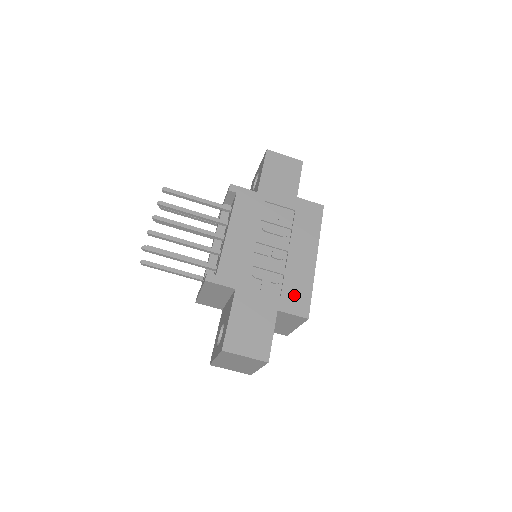
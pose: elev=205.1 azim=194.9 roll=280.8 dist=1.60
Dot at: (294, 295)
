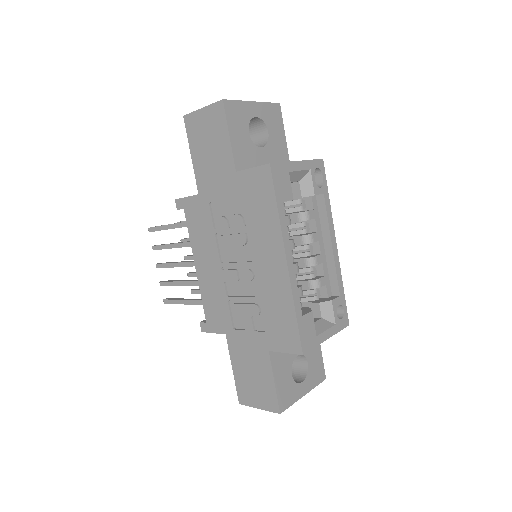
Dot at: (278, 326)
